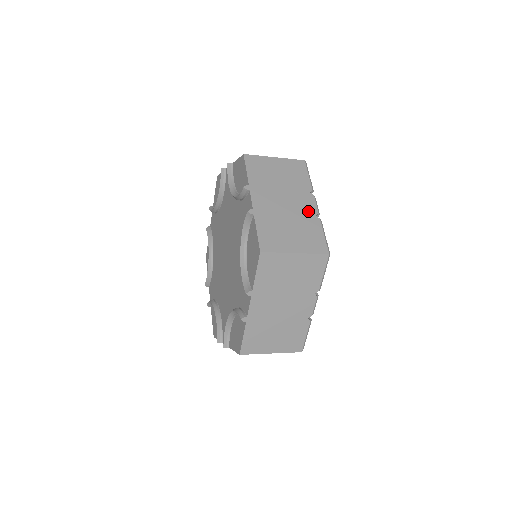
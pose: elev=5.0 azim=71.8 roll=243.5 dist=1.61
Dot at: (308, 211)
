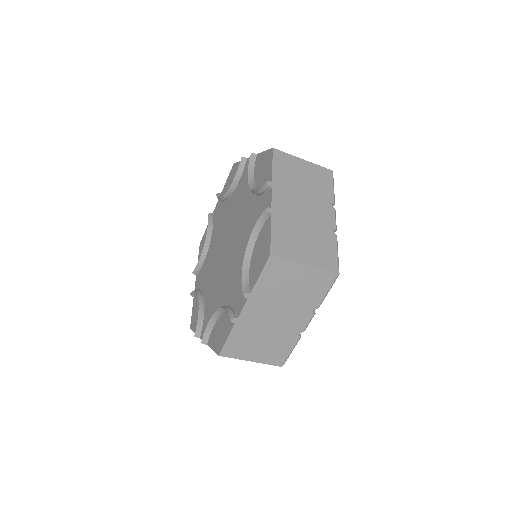
Dot at: occluded
